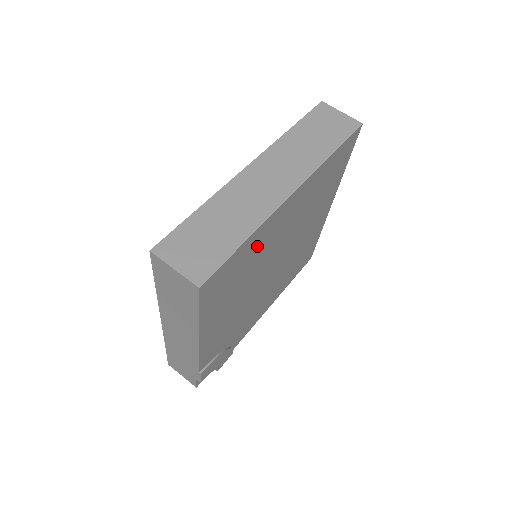
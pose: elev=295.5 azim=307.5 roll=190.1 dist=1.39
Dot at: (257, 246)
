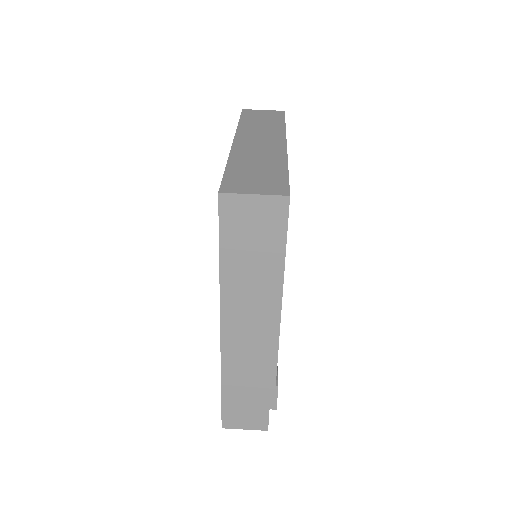
Dot at: occluded
